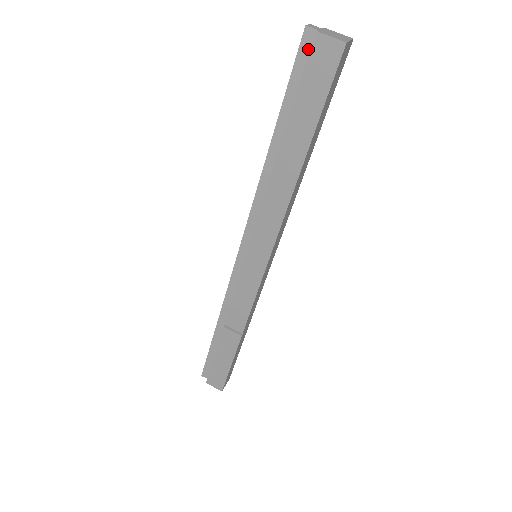
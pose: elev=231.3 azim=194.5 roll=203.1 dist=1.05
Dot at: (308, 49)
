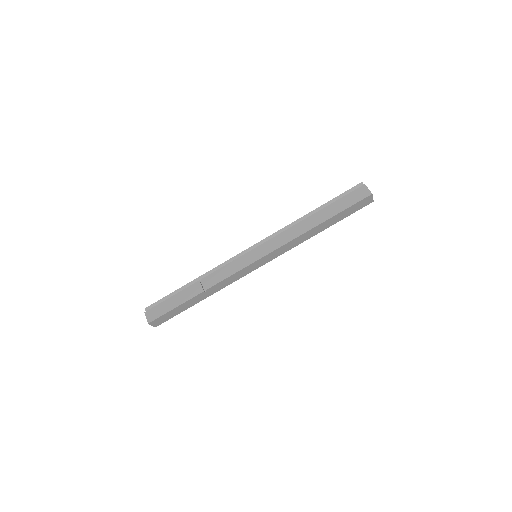
Dot at: (357, 189)
